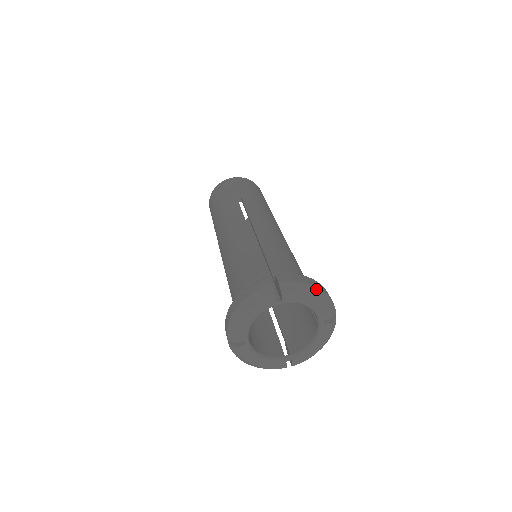
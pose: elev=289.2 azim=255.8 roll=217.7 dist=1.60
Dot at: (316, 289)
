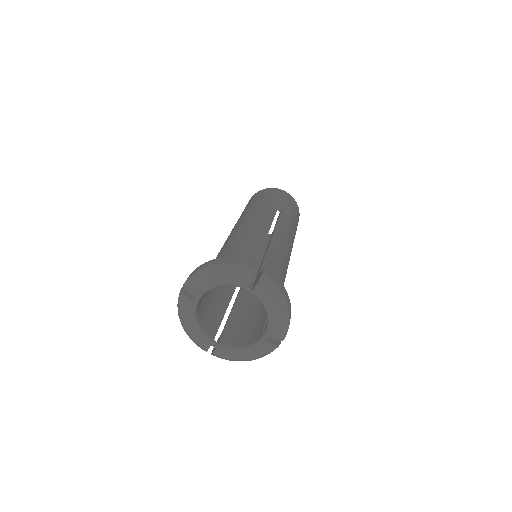
Dot at: (286, 305)
